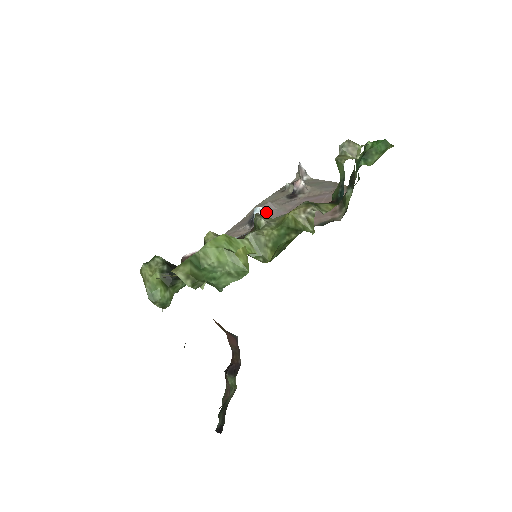
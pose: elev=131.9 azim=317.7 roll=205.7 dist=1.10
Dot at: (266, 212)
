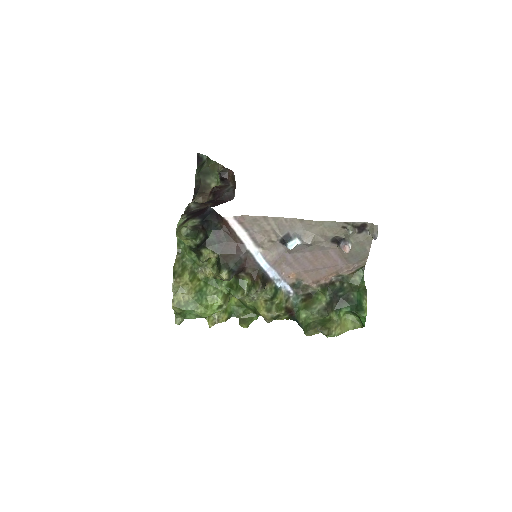
Dot at: (298, 247)
